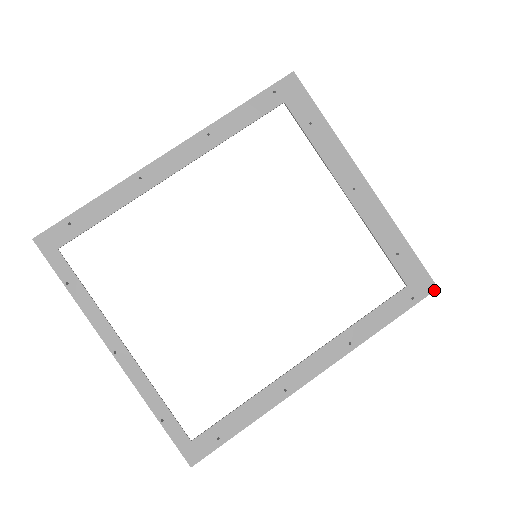
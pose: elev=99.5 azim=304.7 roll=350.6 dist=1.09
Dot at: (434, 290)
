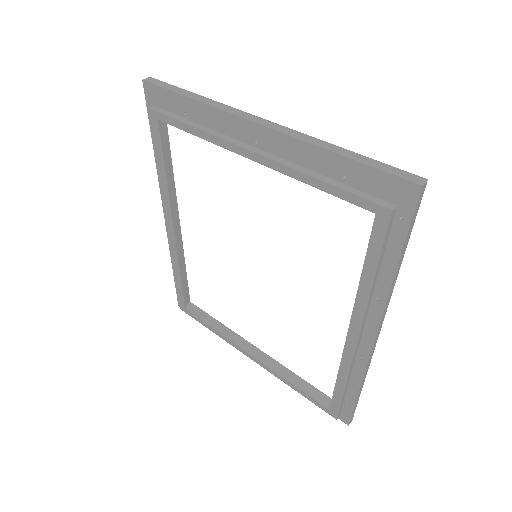
Dot at: (419, 192)
